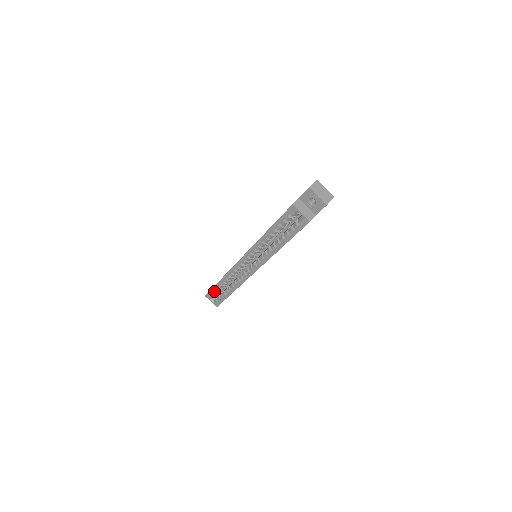
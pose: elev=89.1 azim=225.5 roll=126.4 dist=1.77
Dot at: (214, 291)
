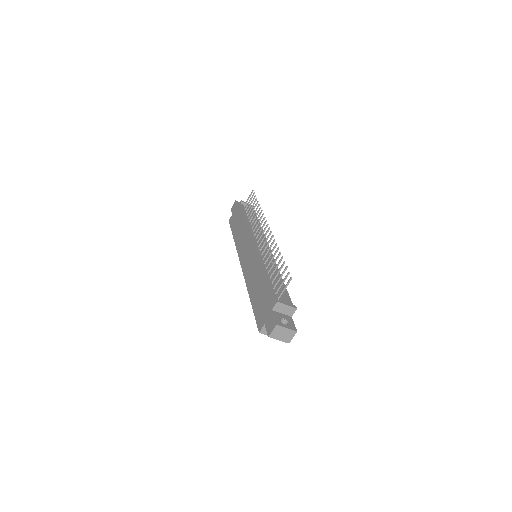
Dot at: occluded
